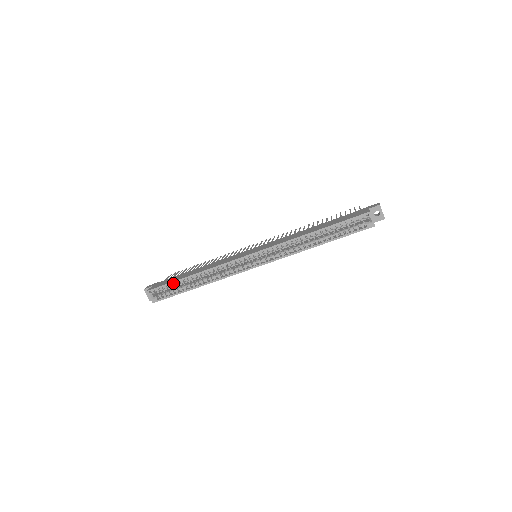
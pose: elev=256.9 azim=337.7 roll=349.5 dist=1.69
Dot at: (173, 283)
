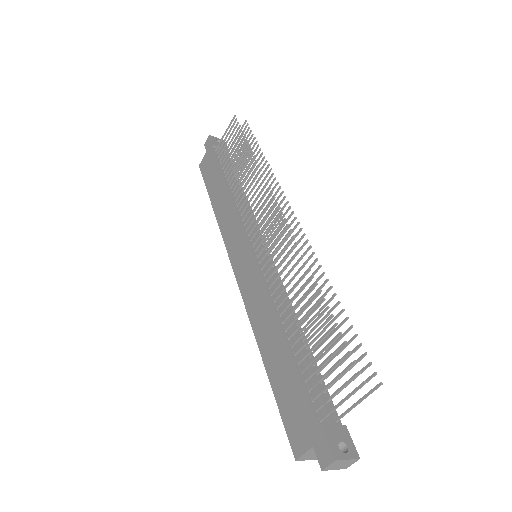
Dot at: (209, 187)
